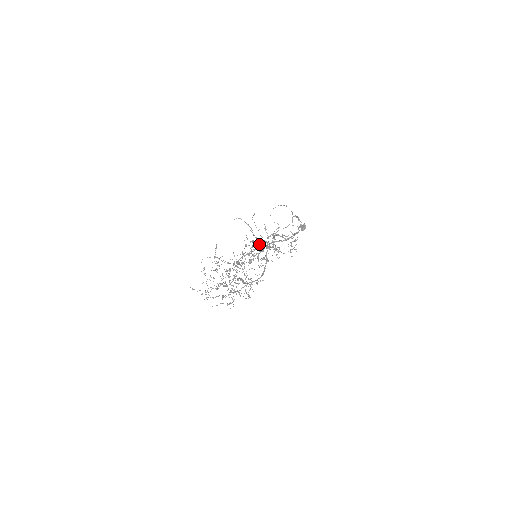
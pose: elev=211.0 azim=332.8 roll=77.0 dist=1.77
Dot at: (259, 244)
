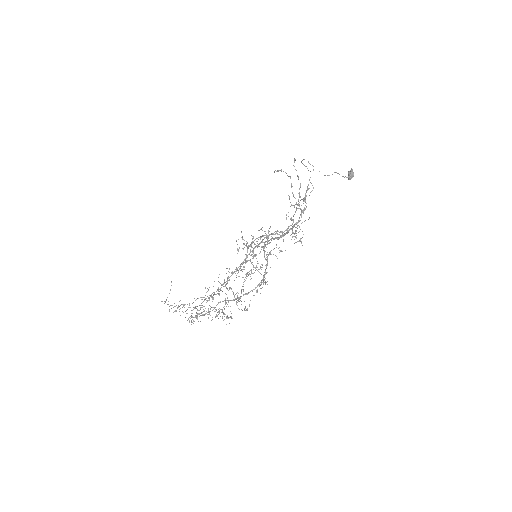
Dot at: occluded
